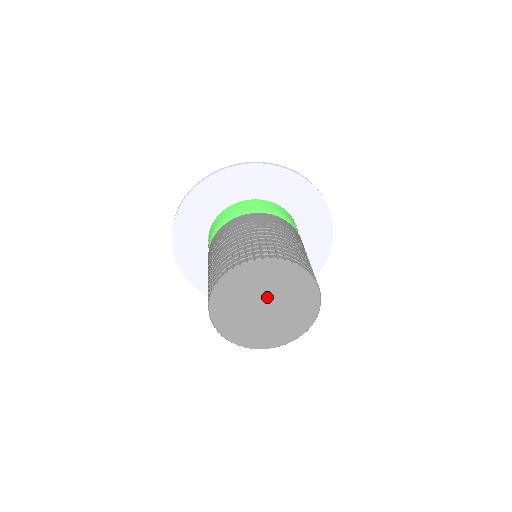
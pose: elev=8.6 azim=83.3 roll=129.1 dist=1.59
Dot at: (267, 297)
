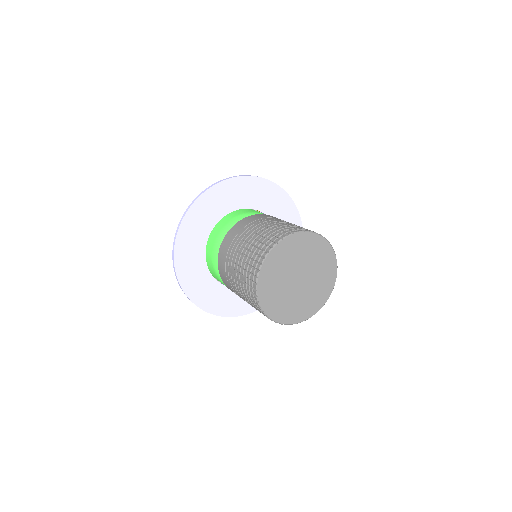
Dot at: (301, 269)
